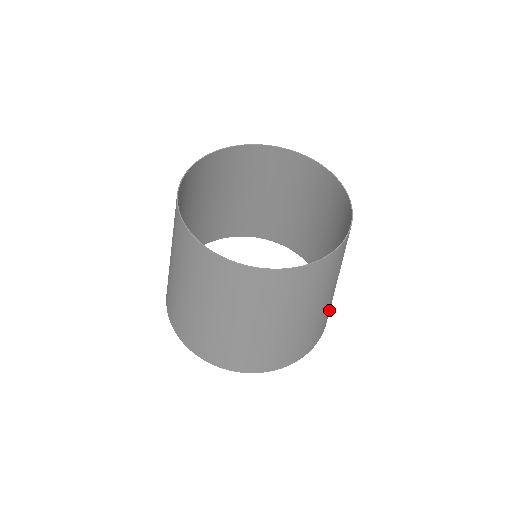
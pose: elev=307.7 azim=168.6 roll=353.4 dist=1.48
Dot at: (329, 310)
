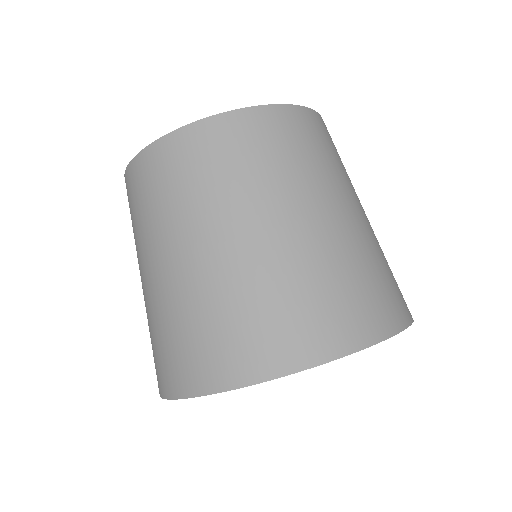
Dot at: (363, 282)
